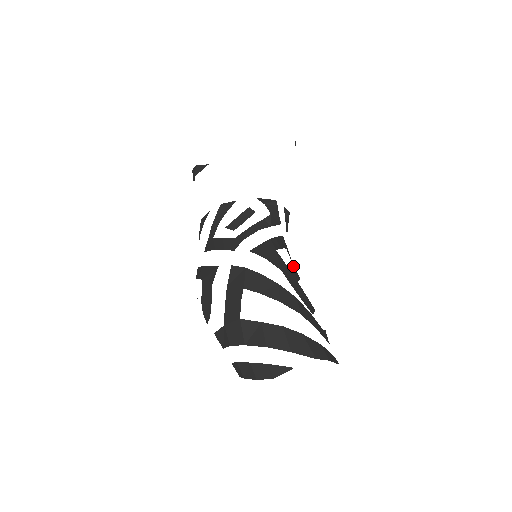
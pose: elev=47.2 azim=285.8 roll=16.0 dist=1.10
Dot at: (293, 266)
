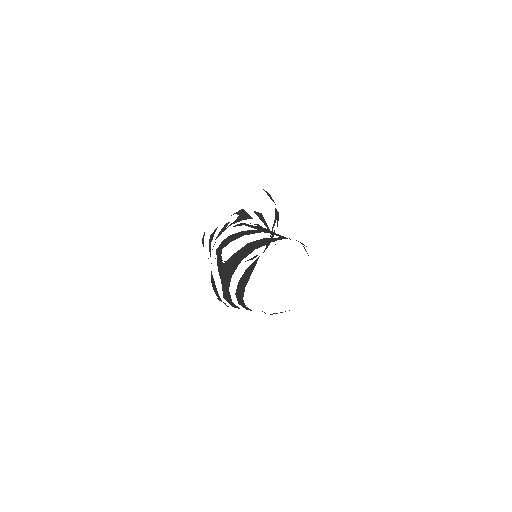
Dot at: occluded
